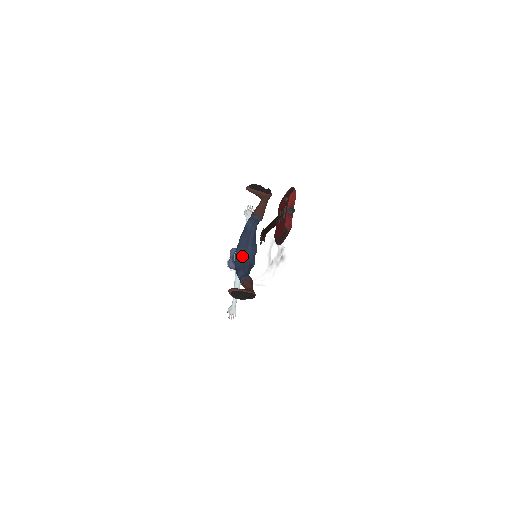
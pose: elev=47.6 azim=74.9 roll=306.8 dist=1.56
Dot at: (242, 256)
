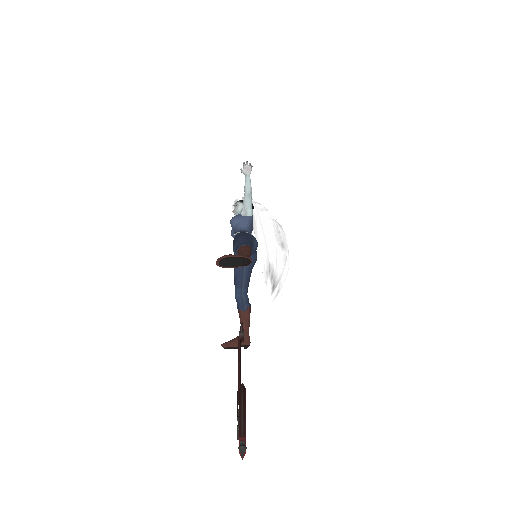
Dot at: occluded
